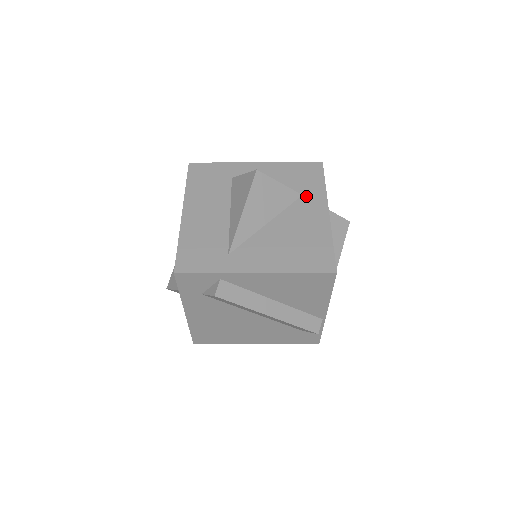
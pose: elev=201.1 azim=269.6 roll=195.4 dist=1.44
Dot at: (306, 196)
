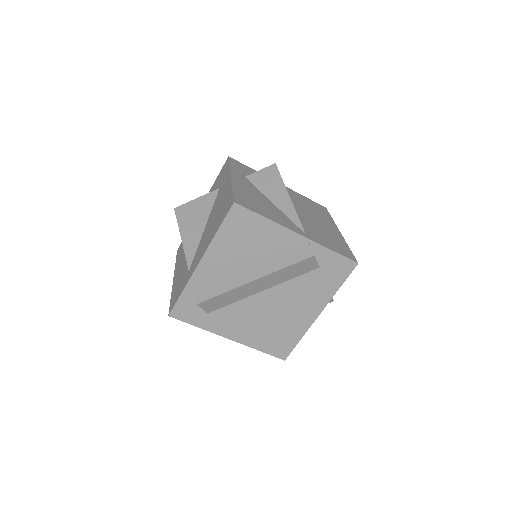
Dot at: (221, 186)
